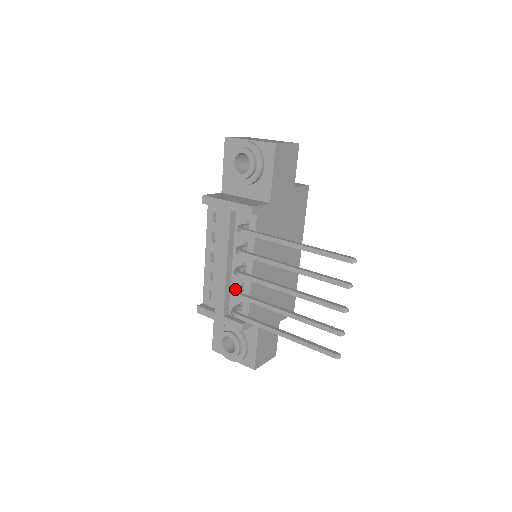
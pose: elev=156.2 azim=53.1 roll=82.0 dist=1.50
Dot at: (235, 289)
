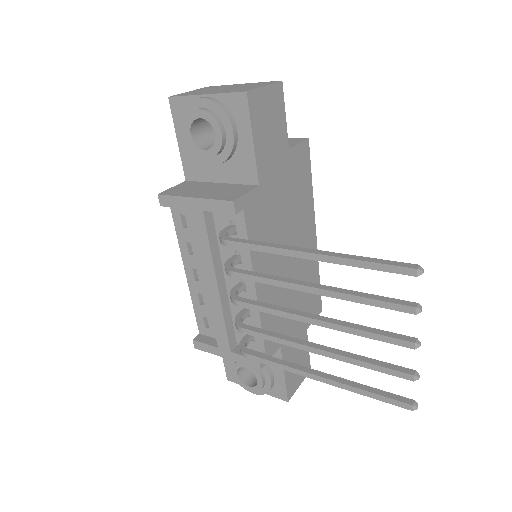
Dot at: (237, 319)
